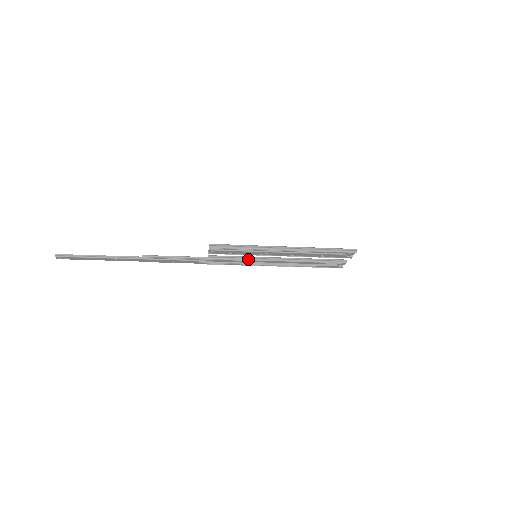
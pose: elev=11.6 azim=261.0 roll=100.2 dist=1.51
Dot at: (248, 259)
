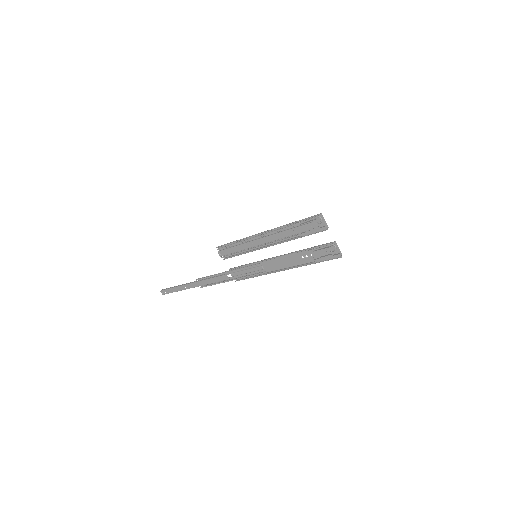
Dot at: (254, 263)
